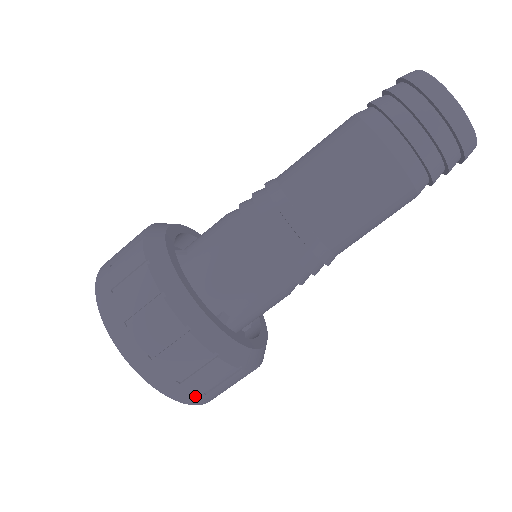
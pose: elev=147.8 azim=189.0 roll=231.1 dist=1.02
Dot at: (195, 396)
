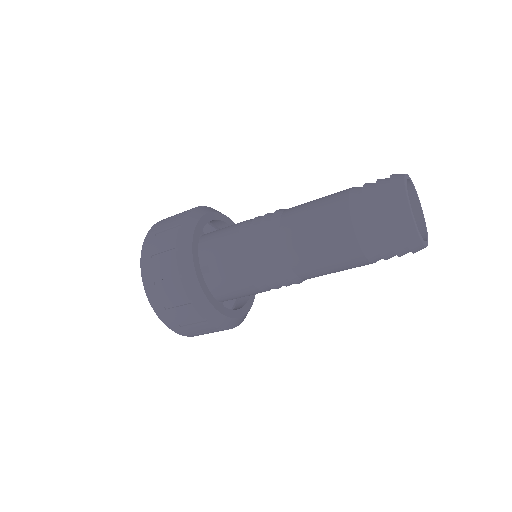
Dot at: (159, 305)
